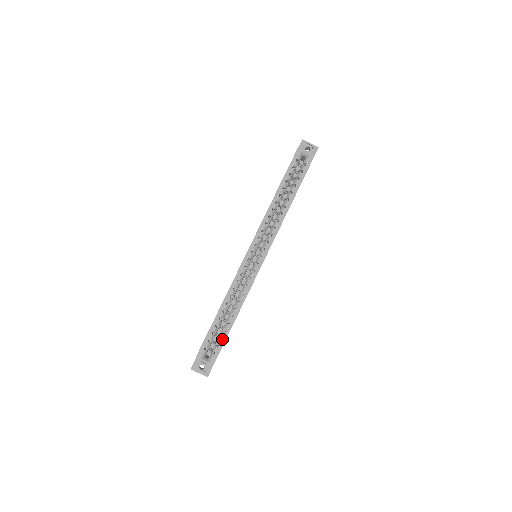
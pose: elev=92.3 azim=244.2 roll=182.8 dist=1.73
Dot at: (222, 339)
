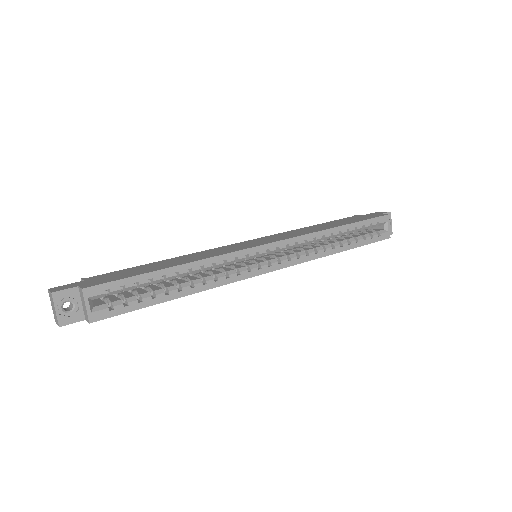
Dot at: (139, 303)
